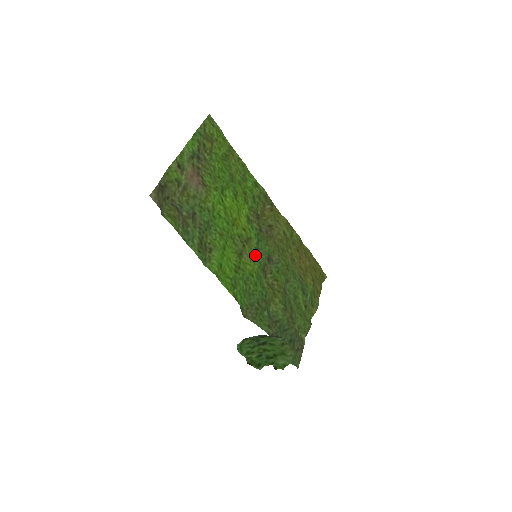
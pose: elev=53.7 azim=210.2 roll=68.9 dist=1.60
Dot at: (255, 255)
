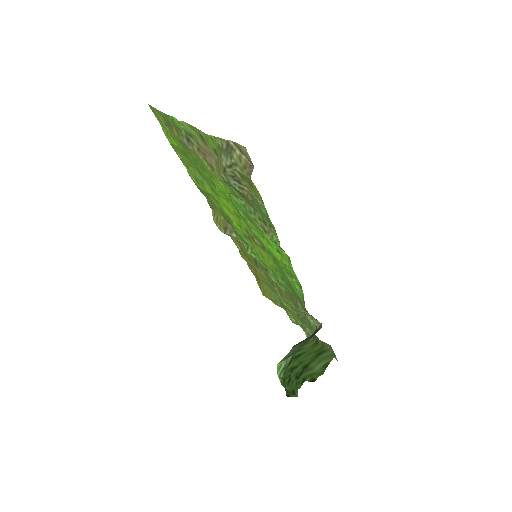
Dot at: (257, 254)
